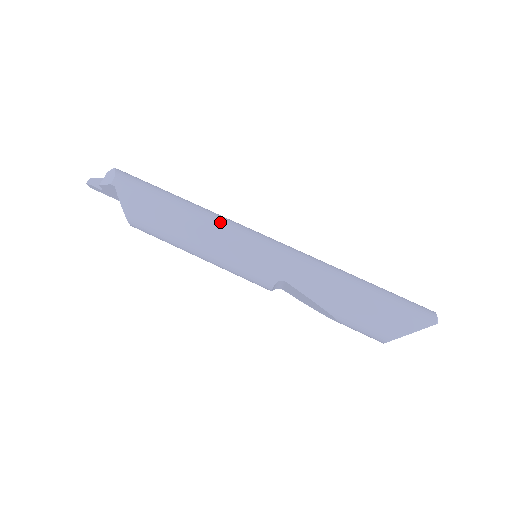
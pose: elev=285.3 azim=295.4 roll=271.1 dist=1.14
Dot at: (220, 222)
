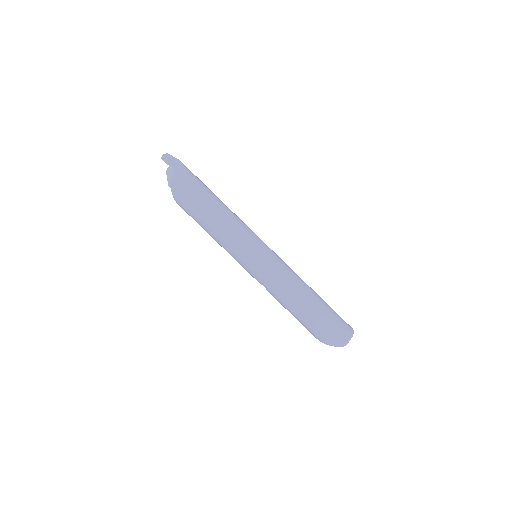
Dot at: (232, 237)
